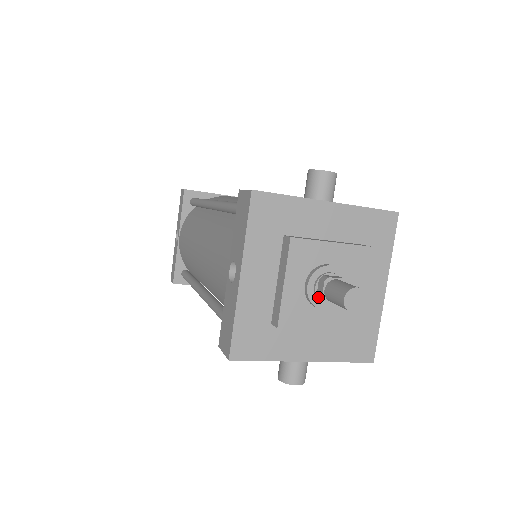
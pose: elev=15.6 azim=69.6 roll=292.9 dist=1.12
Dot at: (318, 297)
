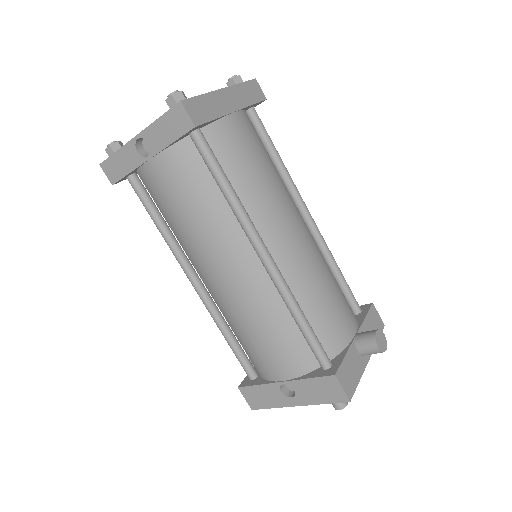
Dot at: occluded
